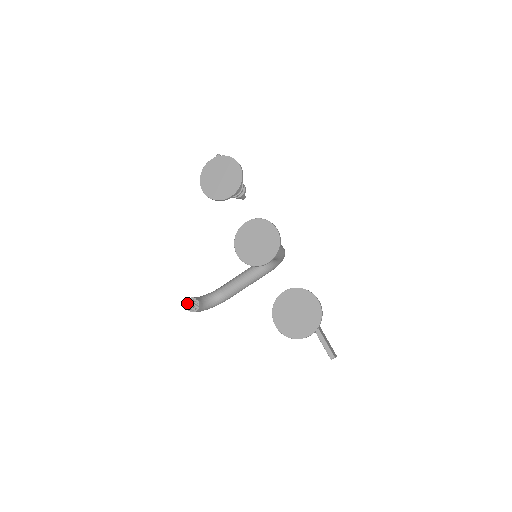
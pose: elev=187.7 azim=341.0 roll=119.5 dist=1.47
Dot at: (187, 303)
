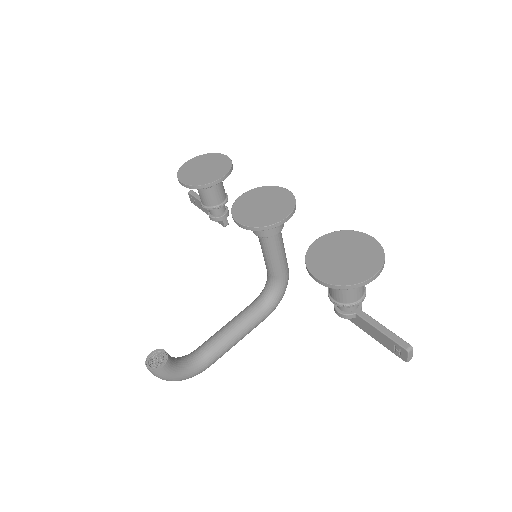
Dot at: (147, 360)
